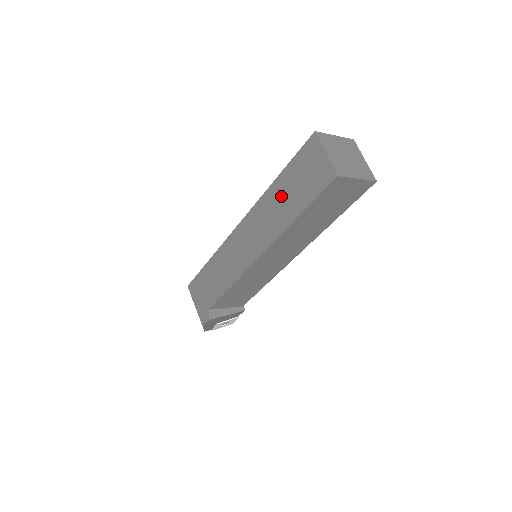
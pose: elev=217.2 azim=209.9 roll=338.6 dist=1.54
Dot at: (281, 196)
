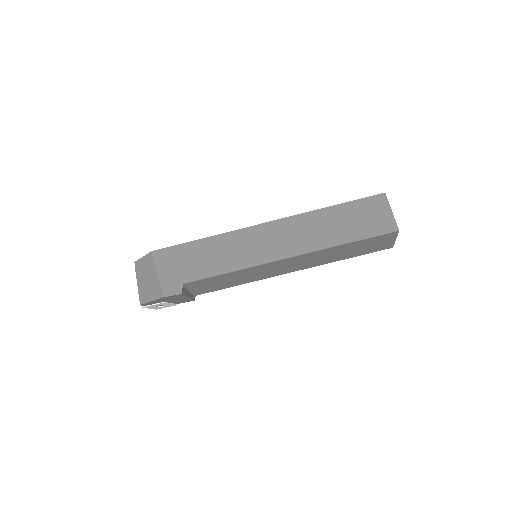
Dot at: (333, 221)
